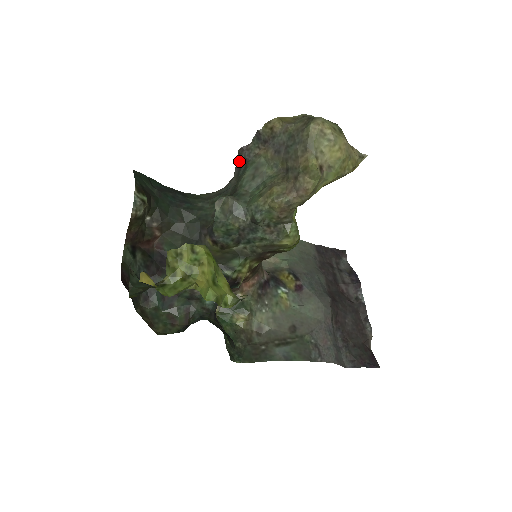
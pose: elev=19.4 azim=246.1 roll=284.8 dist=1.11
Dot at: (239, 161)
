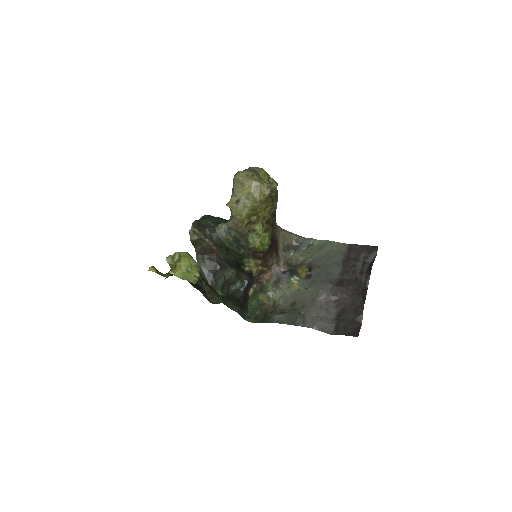
Dot at: occluded
